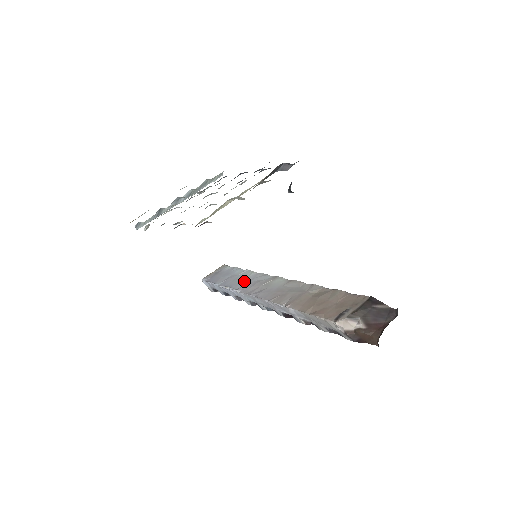
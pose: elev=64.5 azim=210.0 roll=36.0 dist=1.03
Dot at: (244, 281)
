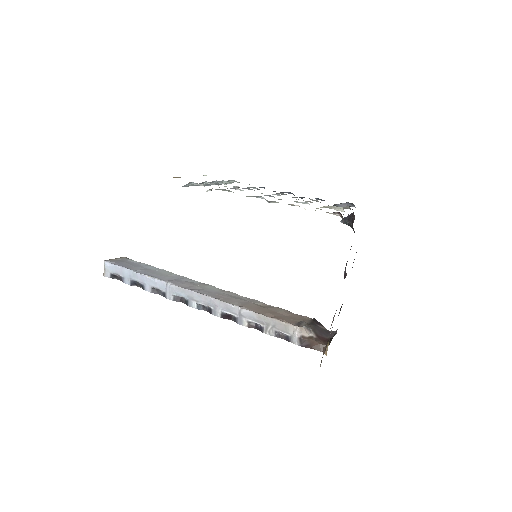
Dot at: (169, 277)
